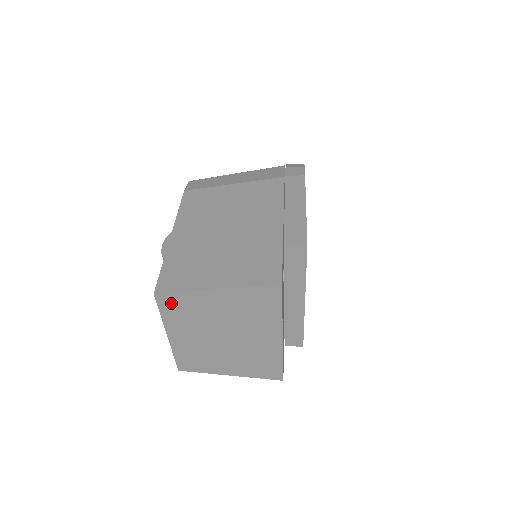
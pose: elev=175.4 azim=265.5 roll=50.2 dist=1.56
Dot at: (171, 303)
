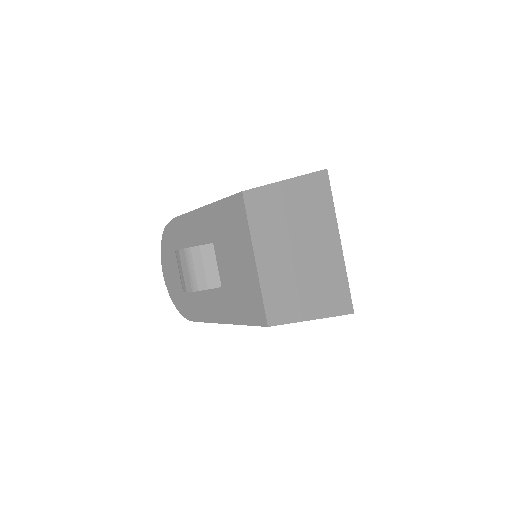
Dot at: (256, 204)
